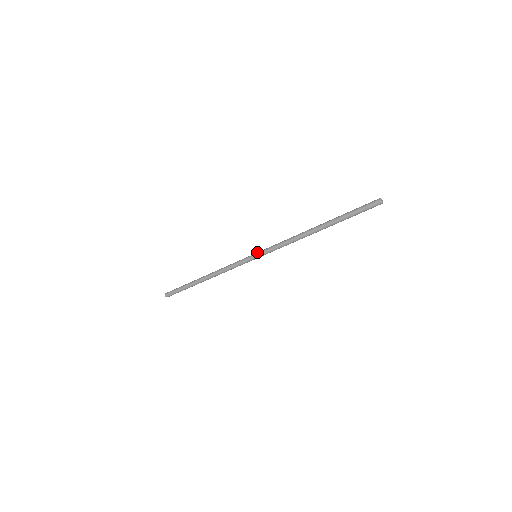
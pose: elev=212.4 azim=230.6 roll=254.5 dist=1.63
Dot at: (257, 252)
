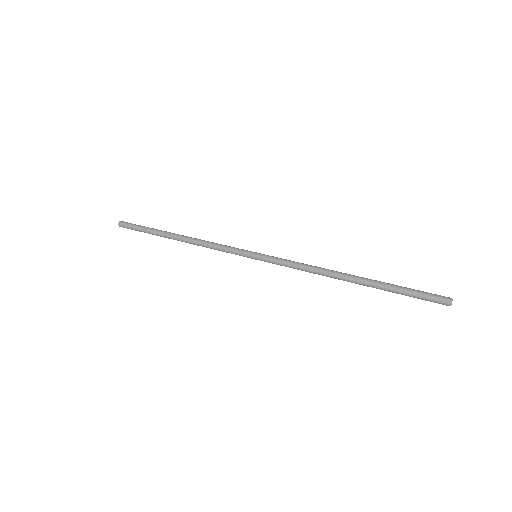
Dot at: (260, 253)
